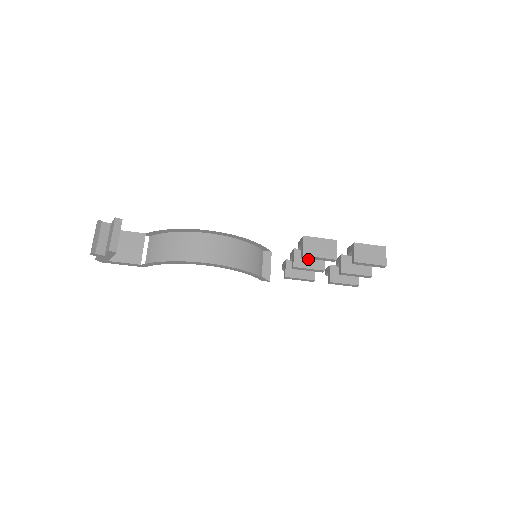
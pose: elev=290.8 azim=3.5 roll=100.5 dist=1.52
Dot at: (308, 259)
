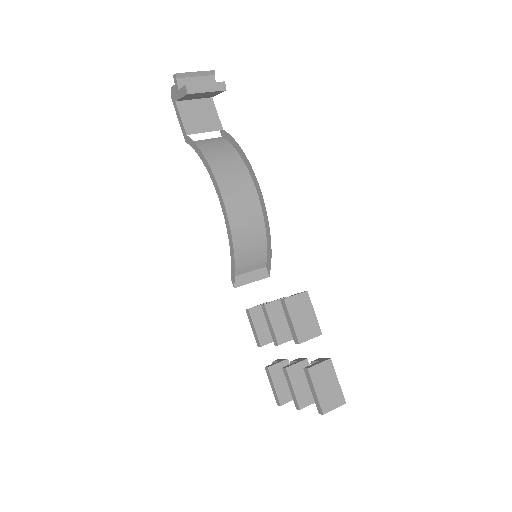
Dot at: (282, 319)
